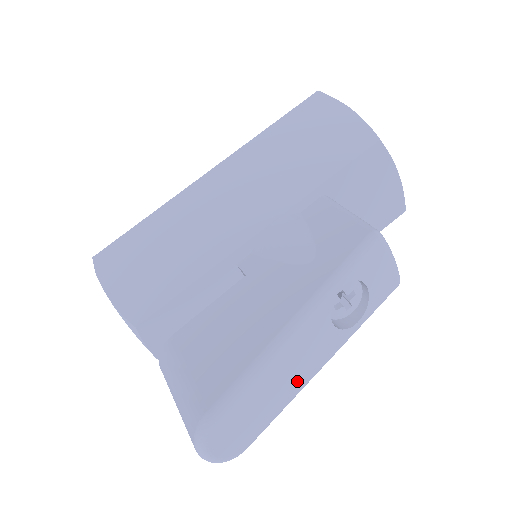
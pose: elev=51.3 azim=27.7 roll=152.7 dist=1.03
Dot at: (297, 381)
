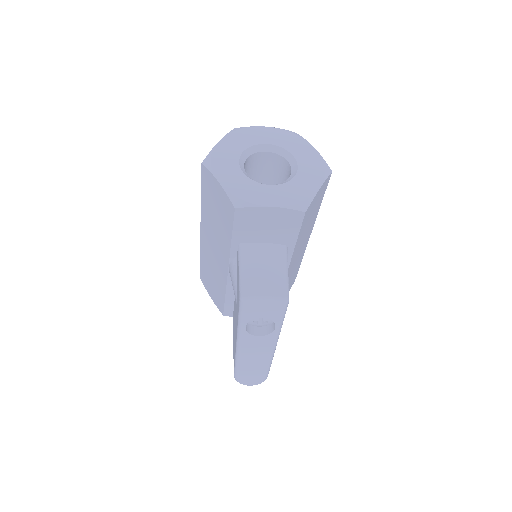
Dot at: (264, 357)
